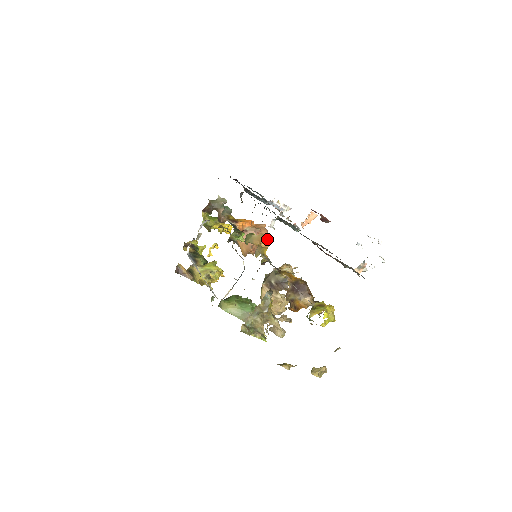
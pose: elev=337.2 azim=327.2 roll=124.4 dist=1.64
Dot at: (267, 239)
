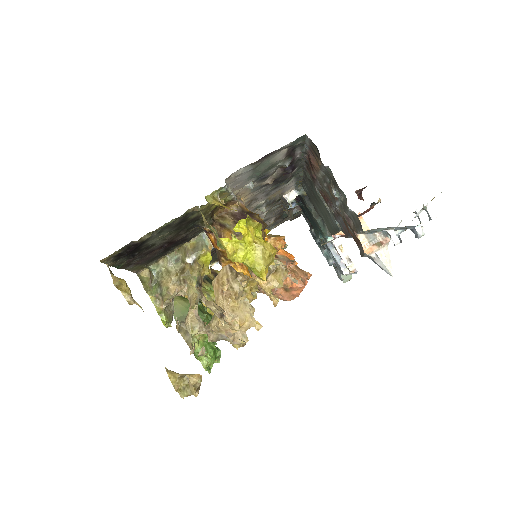
Dot at: (282, 238)
